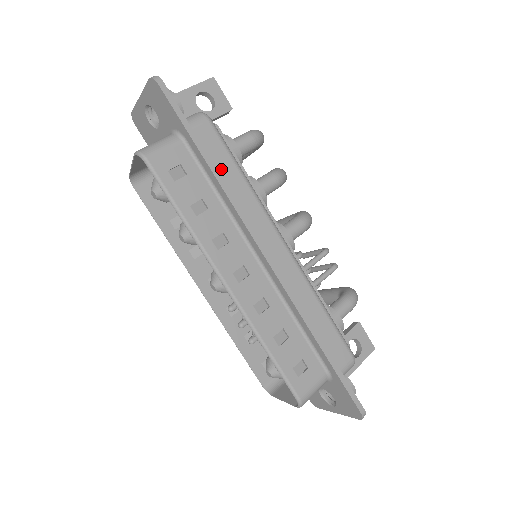
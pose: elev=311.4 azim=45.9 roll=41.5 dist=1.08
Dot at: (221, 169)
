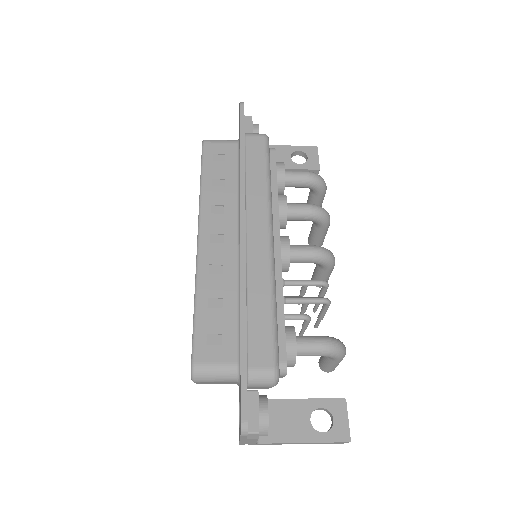
Dot at: (251, 166)
